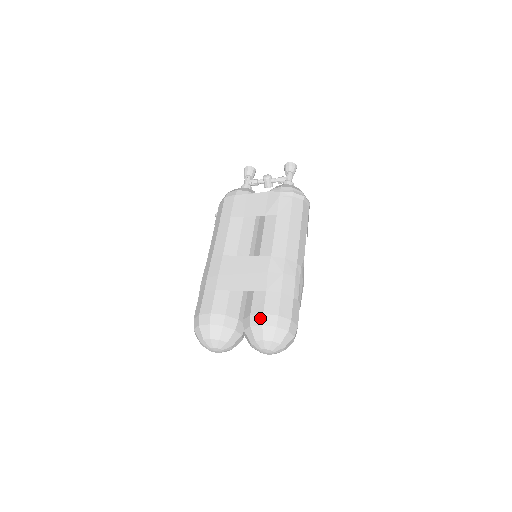
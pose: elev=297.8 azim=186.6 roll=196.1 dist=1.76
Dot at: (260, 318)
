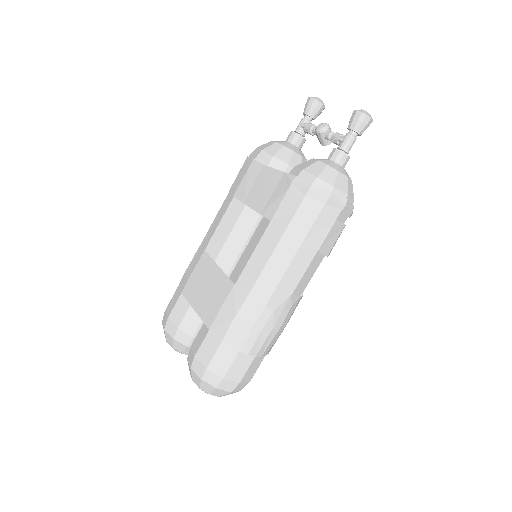
Dot at: (192, 359)
